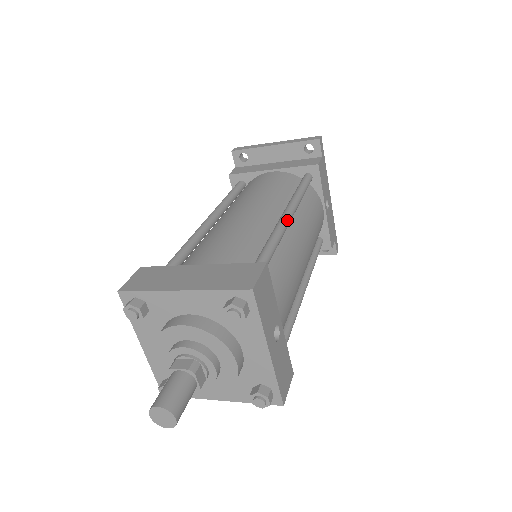
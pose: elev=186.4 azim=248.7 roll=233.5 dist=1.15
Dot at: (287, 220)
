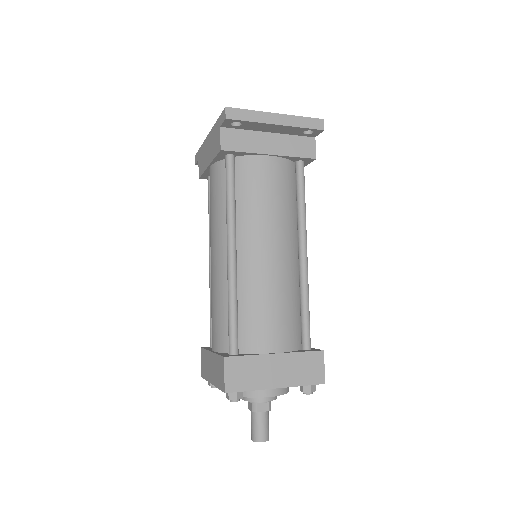
Dot at: occluded
